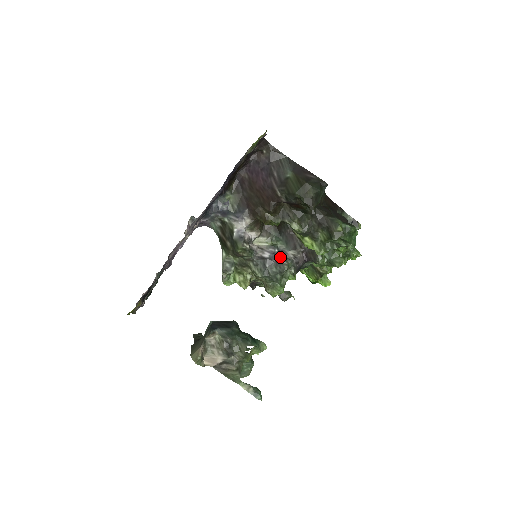
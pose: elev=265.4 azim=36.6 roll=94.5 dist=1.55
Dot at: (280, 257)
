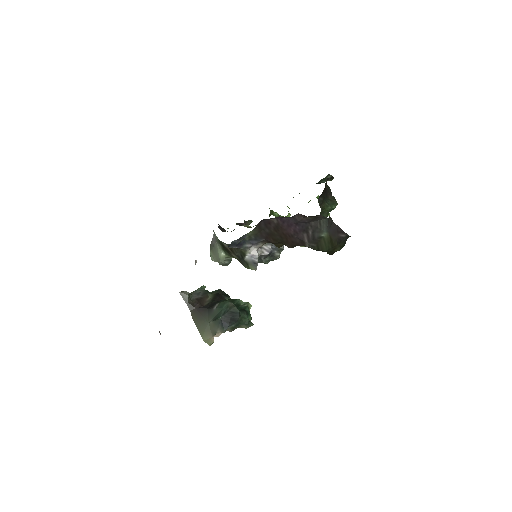
Dot at: (275, 250)
